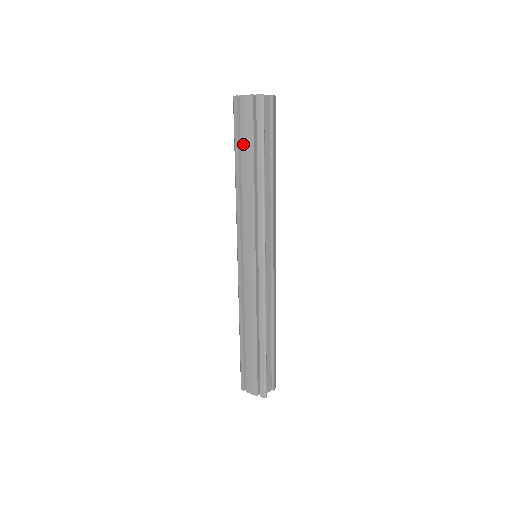
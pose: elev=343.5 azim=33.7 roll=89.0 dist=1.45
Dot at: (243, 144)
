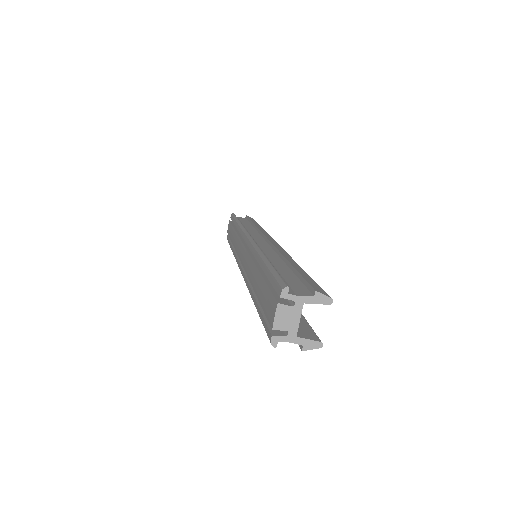
Dot at: (230, 236)
